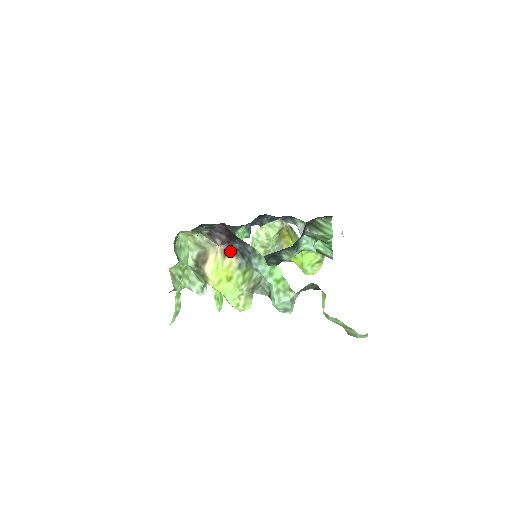
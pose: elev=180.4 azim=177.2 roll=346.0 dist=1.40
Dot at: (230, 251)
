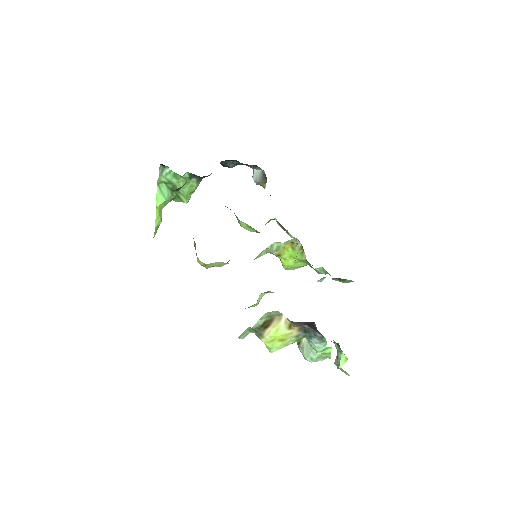
Dot at: (297, 327)
